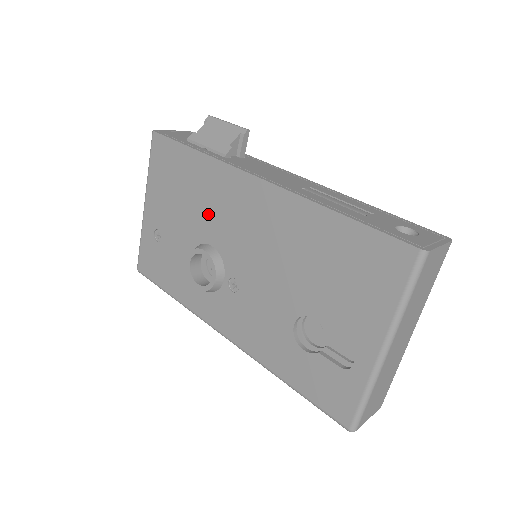
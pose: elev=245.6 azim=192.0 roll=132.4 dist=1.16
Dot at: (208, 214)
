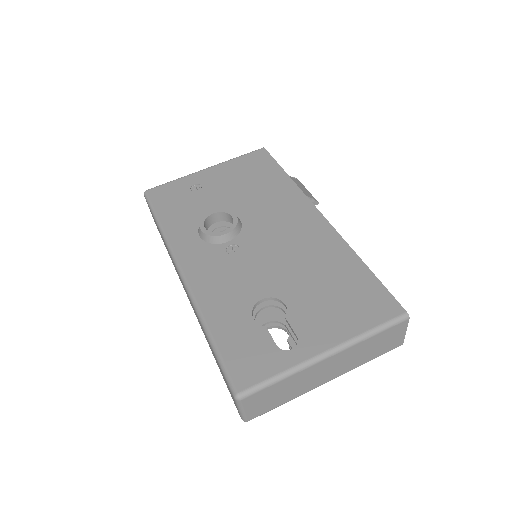
Dot at: (259, 205)
